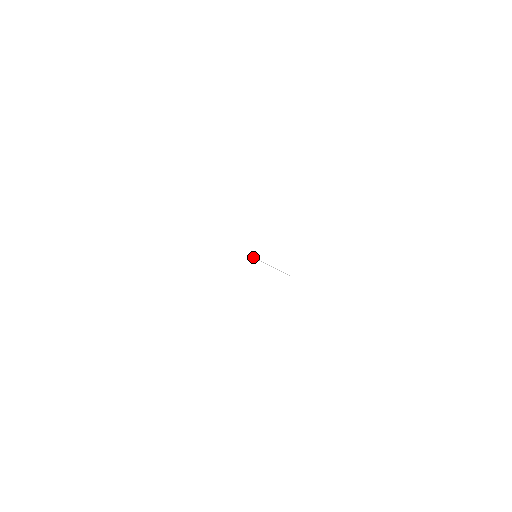
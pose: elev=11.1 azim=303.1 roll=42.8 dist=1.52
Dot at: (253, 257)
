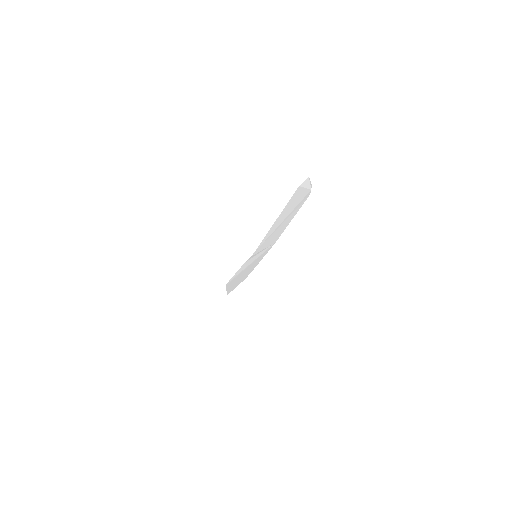
Dot at: (258, 257)
